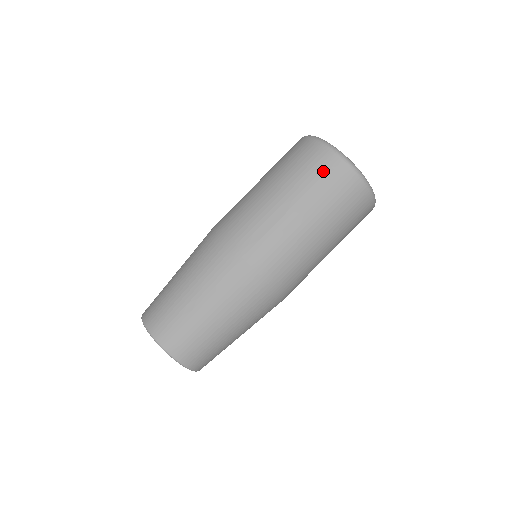
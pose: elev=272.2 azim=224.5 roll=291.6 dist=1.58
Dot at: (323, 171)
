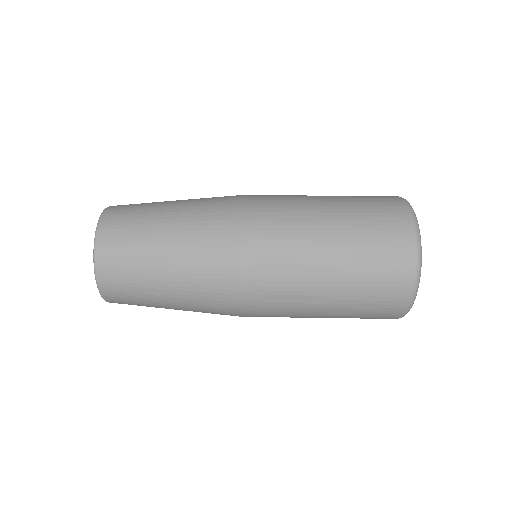
Dot at: (383, 302)
